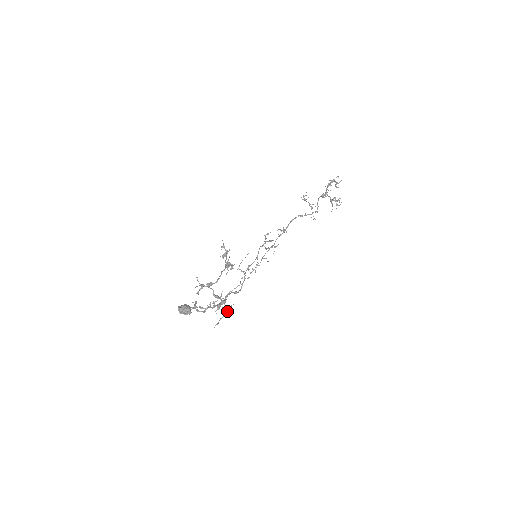
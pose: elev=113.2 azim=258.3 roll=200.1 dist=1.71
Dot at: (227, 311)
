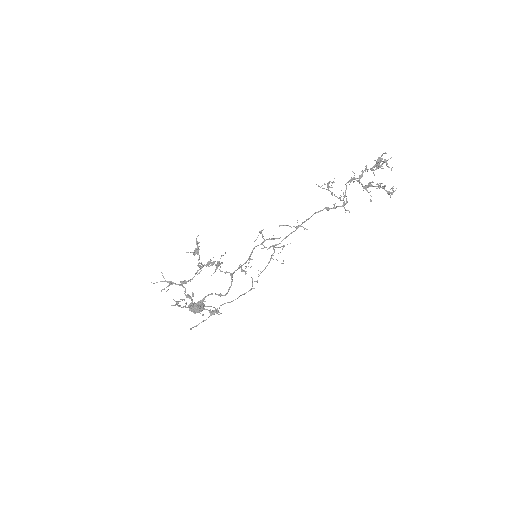
Dot at: (210, 314)
